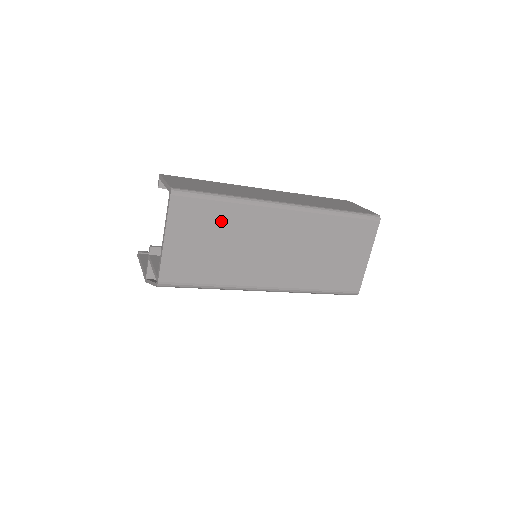
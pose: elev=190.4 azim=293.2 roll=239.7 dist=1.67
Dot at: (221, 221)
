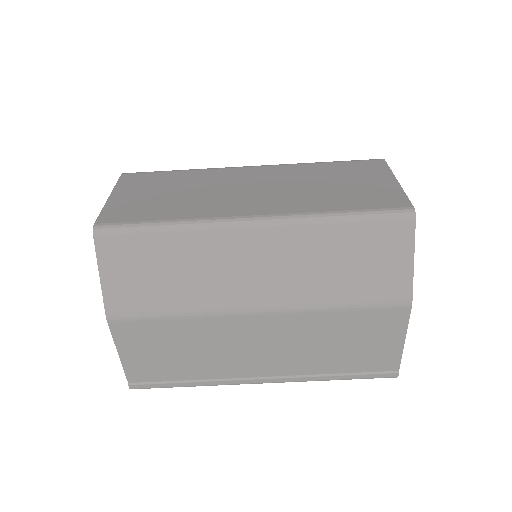
Dot at: (176, 181)
